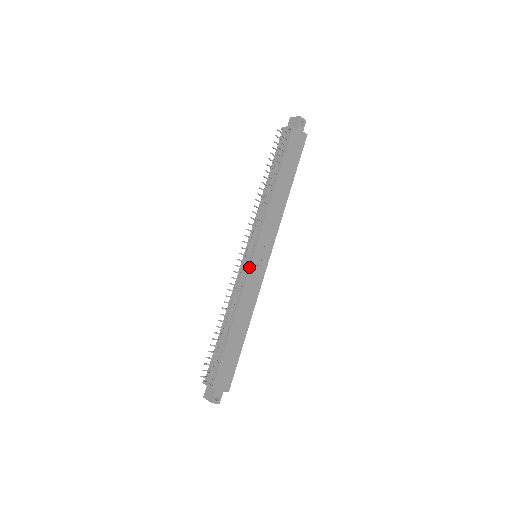
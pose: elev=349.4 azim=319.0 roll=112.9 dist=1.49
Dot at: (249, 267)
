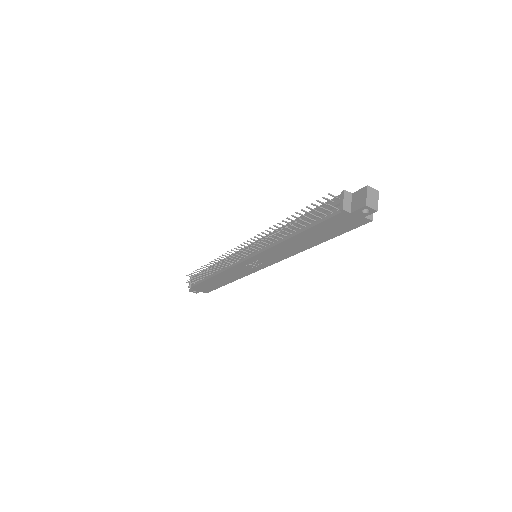
Dot at: (238, 262)
